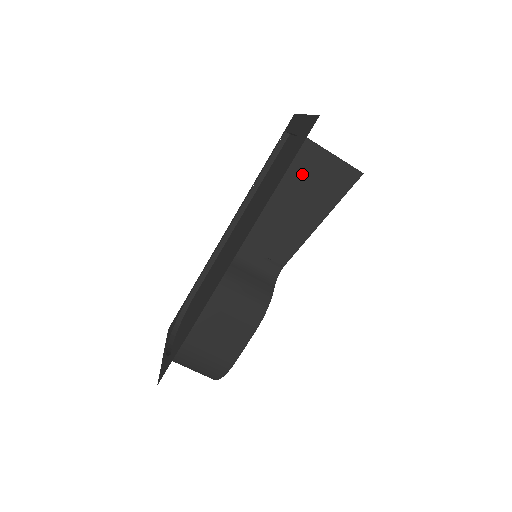
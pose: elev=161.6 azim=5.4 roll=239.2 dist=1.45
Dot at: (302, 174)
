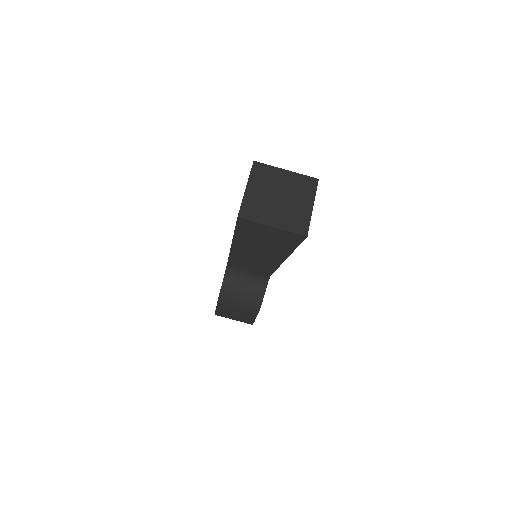
Dot at: (255, 237)
